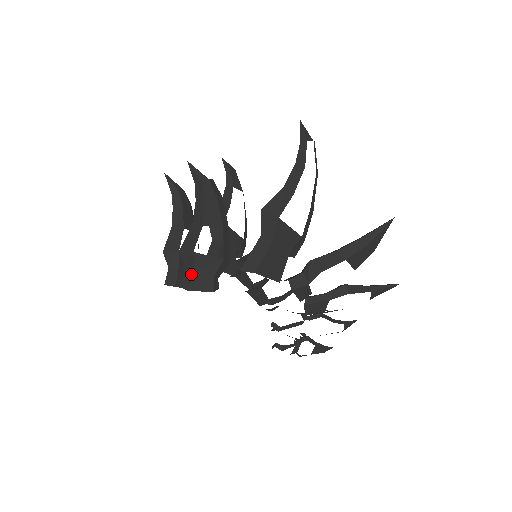
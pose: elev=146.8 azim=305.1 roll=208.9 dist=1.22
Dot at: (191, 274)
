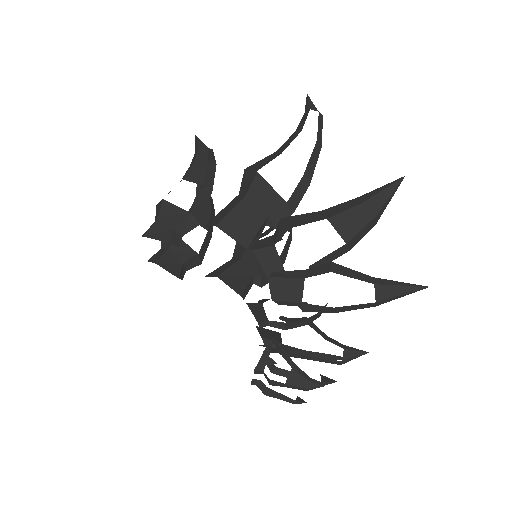
Dot at: (154, 222)
